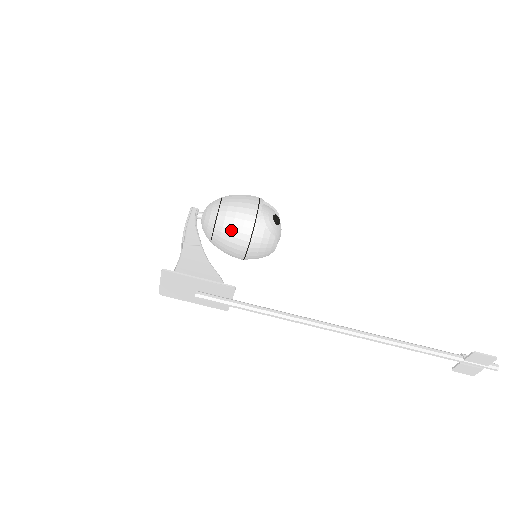
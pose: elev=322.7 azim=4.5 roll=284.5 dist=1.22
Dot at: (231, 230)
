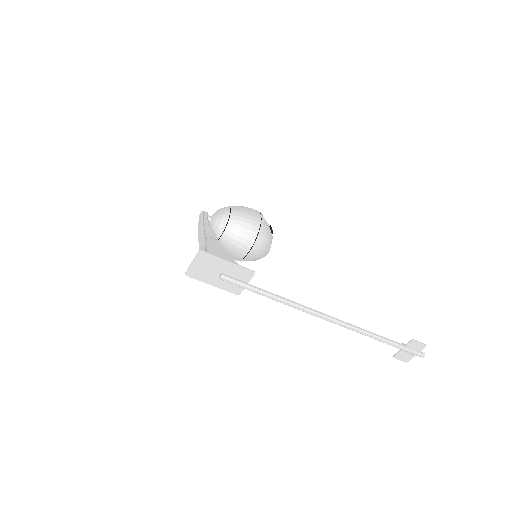
Dot at: (241, 231)
